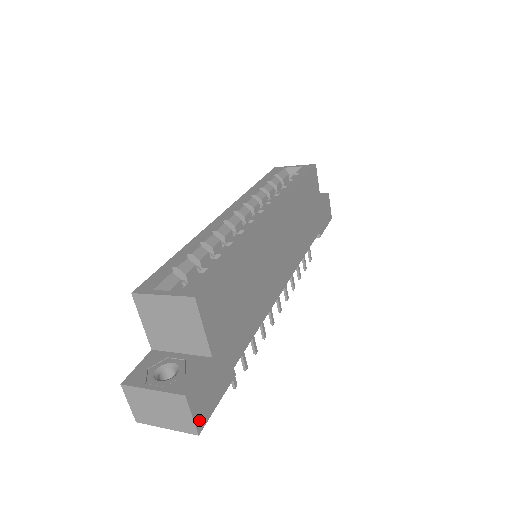
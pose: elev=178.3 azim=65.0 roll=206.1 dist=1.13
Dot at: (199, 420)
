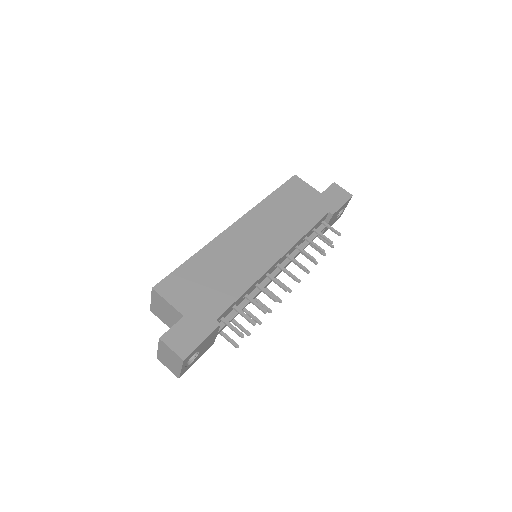
Dot at: (181, 352)
